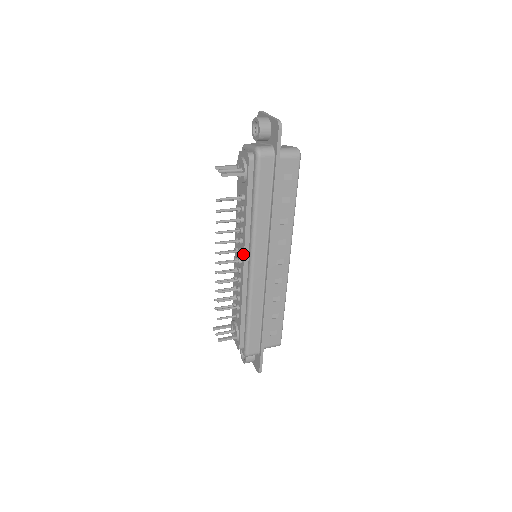
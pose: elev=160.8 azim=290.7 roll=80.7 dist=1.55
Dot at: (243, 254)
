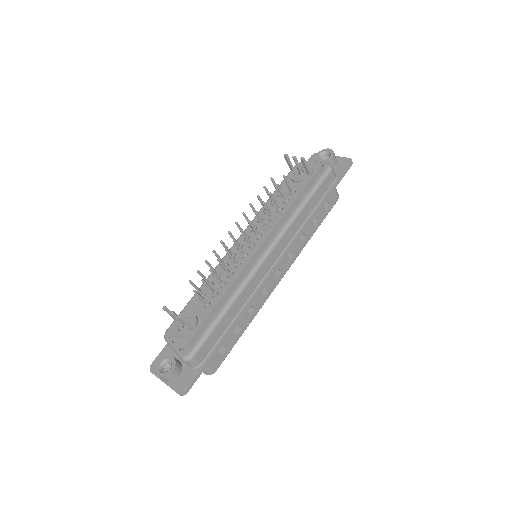
Dot at: (264, 239)
